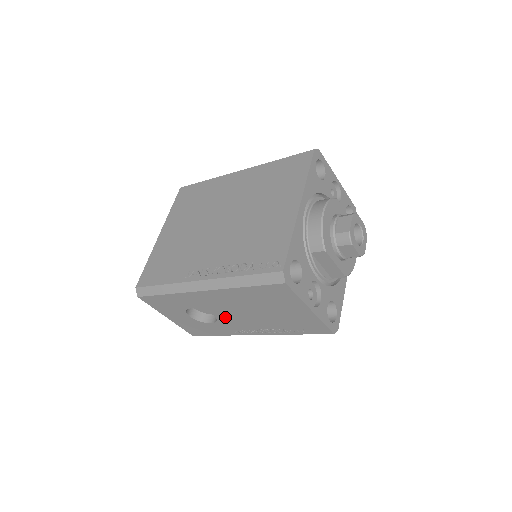
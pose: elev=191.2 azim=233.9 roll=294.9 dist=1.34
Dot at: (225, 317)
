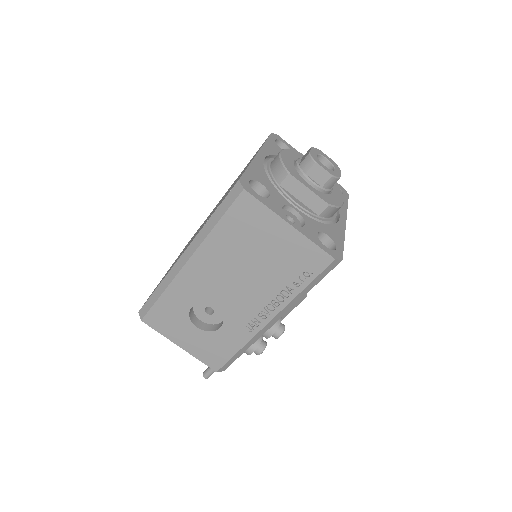
Dot at: (226, 303)
